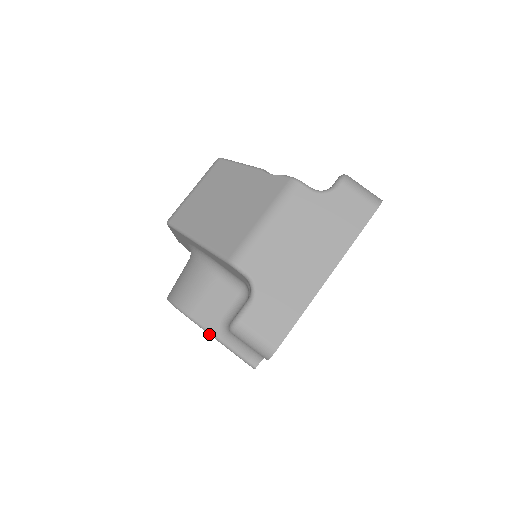
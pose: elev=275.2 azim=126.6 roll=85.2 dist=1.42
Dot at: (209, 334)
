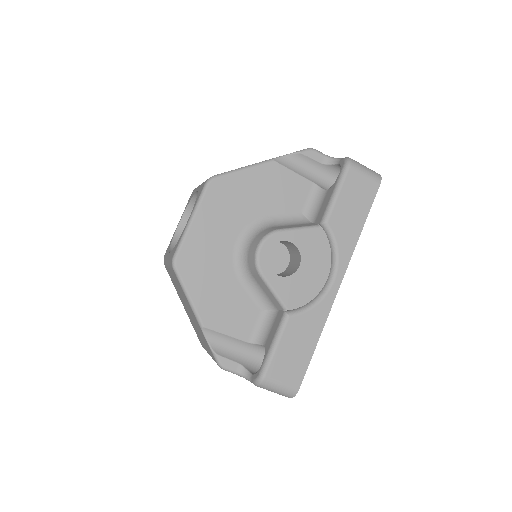
Dot at: occluded
